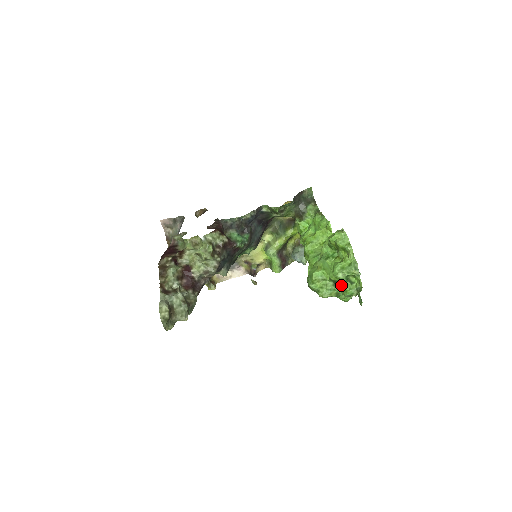
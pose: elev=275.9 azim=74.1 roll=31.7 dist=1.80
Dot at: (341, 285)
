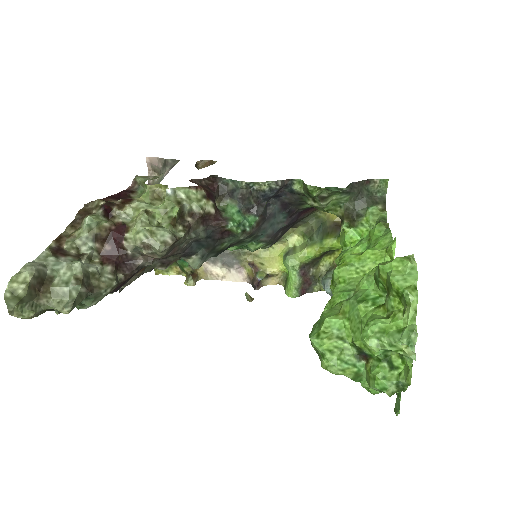
Dot at: (370, 362)
